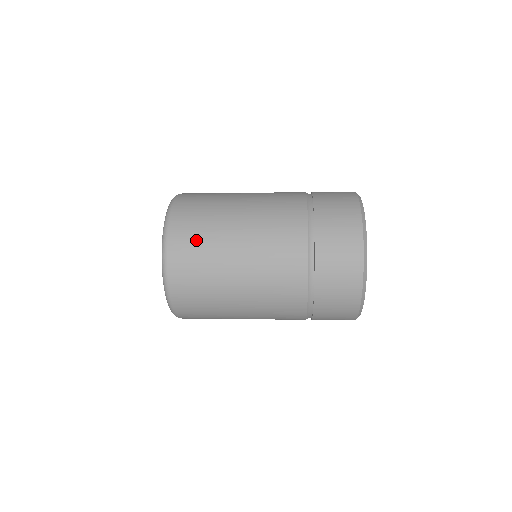
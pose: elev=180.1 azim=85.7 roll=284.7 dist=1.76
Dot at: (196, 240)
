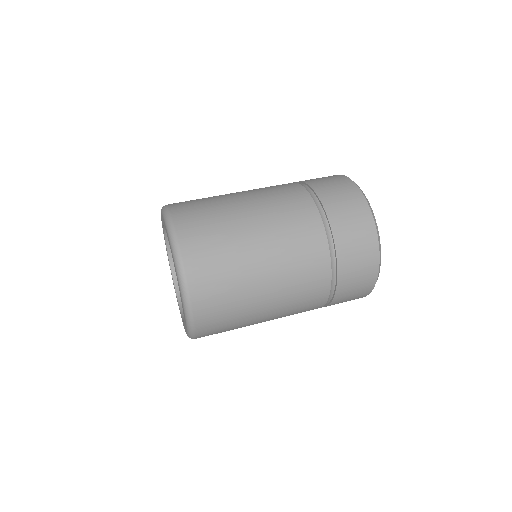
Dot at: (209, 235)
